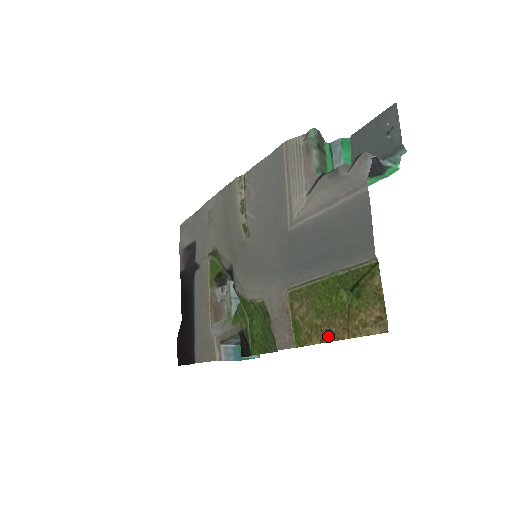
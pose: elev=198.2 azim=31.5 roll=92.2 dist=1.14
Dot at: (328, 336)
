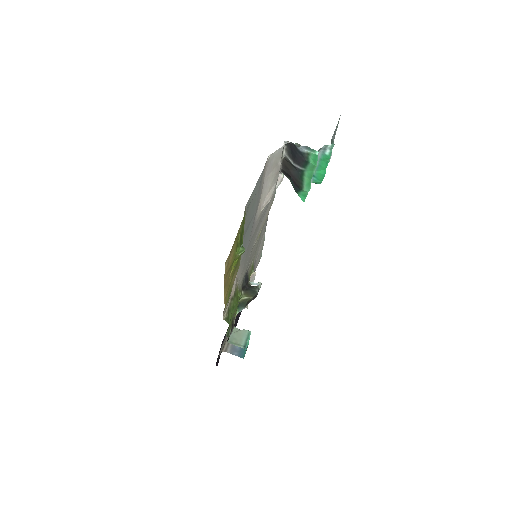
Dot at: (225, 287)
